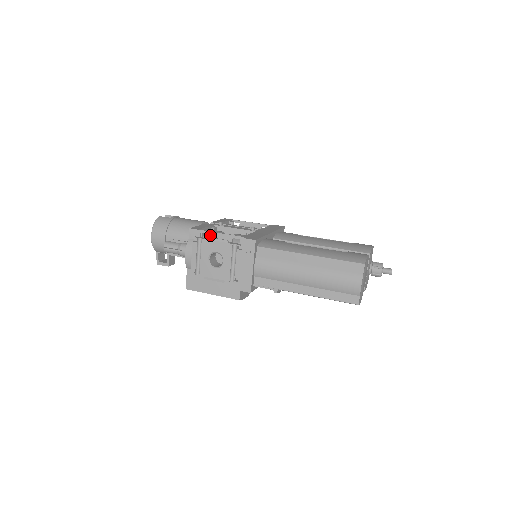
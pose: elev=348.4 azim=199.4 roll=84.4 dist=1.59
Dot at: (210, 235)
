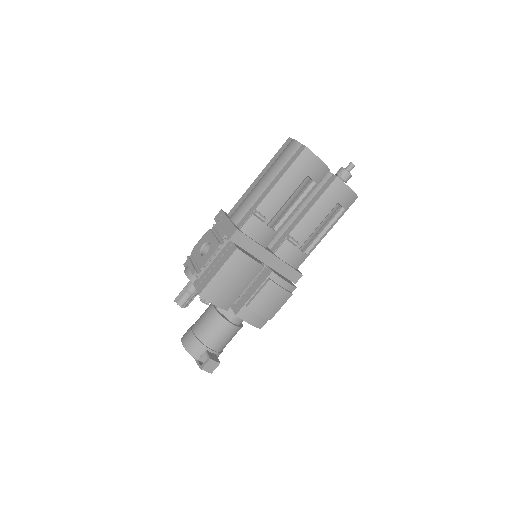
Dot at: occluded
